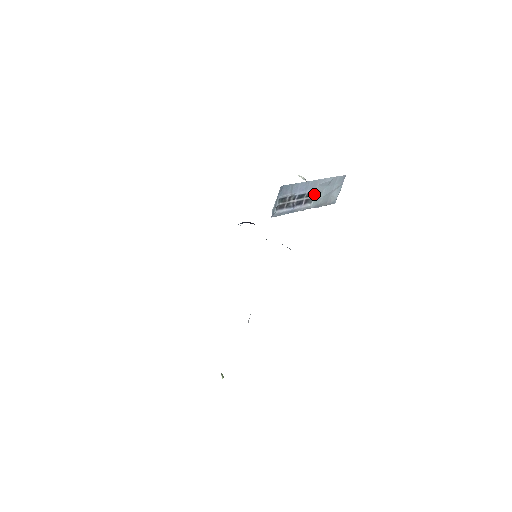
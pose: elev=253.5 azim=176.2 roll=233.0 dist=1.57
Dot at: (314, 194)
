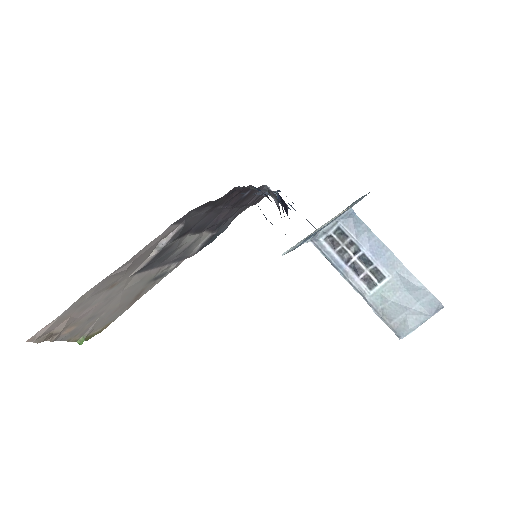
Dot at: (383, 281)
